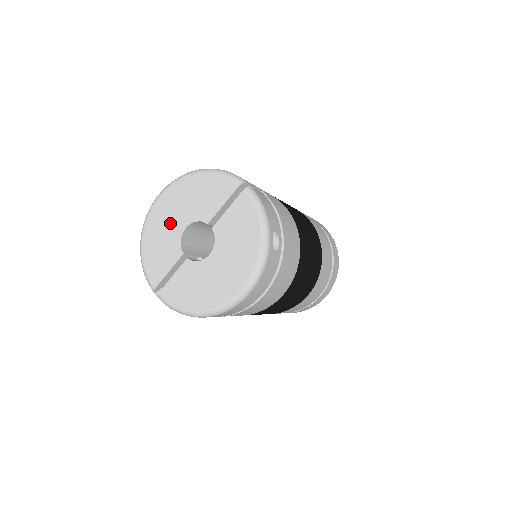
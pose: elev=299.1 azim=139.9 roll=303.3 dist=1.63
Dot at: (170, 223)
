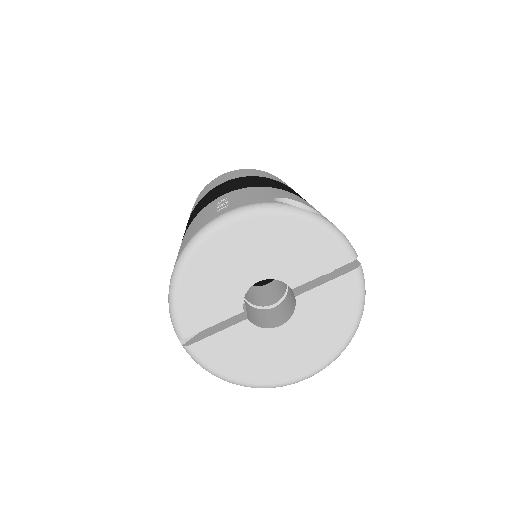
Dot at: (237, 265)
